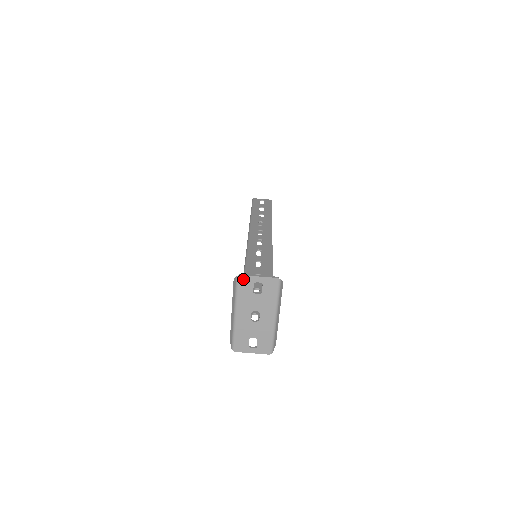
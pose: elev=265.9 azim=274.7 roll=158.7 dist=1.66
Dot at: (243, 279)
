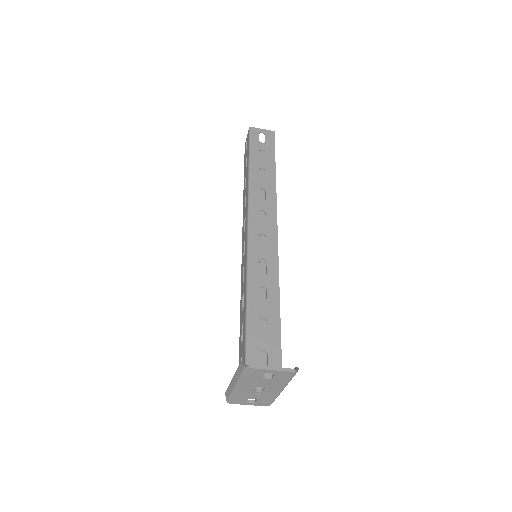
Dot at: (252, 370)
